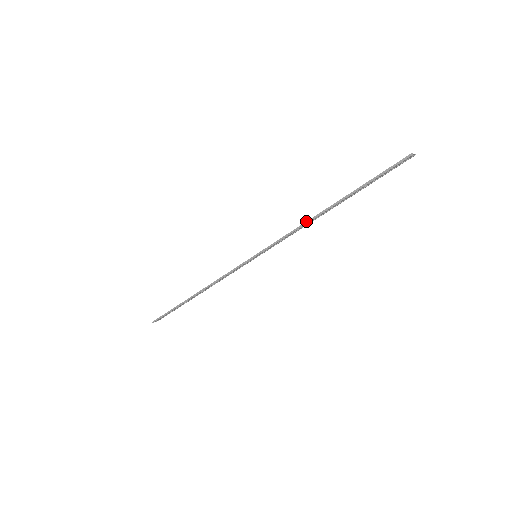
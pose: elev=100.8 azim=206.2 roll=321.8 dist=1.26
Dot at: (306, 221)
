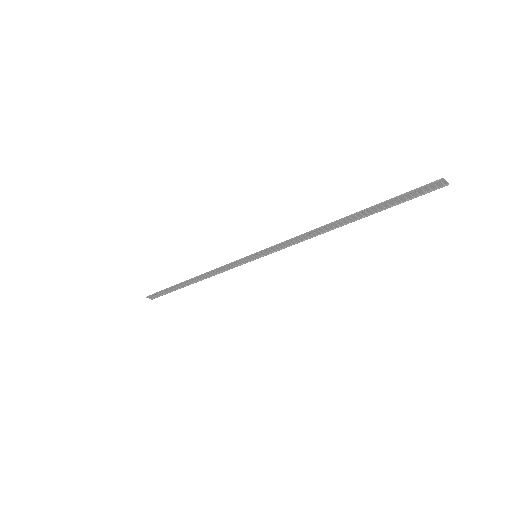
Dot at: occluded
